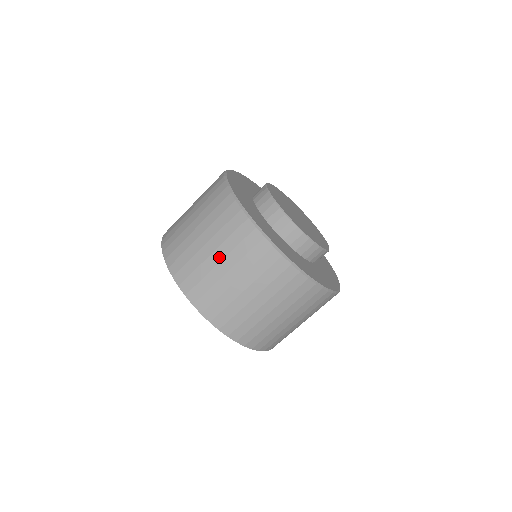
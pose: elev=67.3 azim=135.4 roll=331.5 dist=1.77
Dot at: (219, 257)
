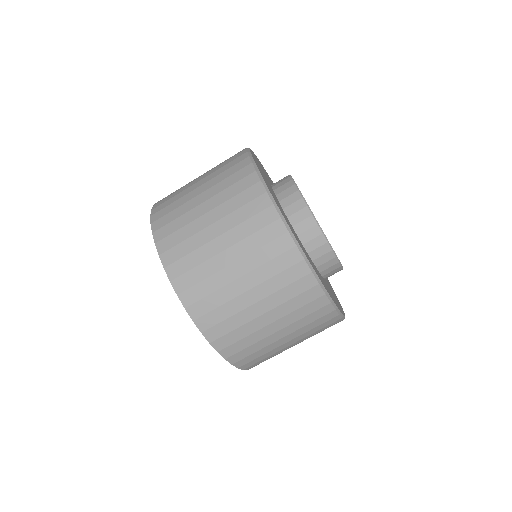
Dot at: (219, 230)
